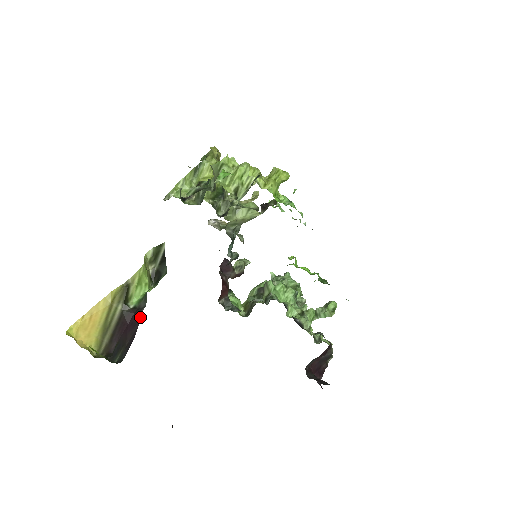
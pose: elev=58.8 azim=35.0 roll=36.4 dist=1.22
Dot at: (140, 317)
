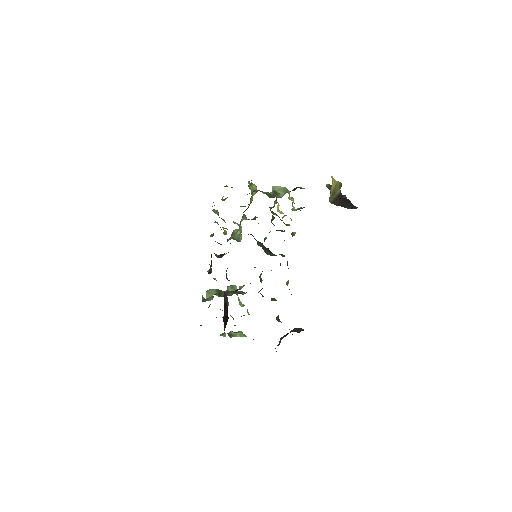
Dot at: (350, 201)
